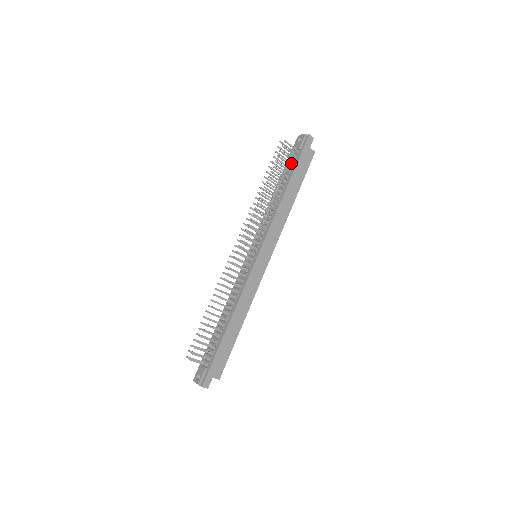
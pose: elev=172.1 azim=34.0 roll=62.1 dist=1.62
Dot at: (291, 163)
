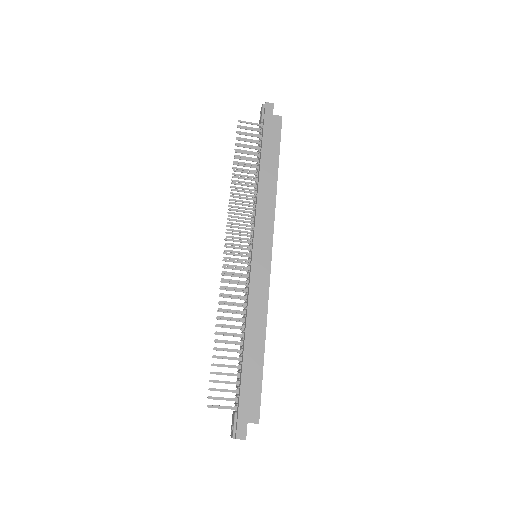
Dot at: (259, 141)
